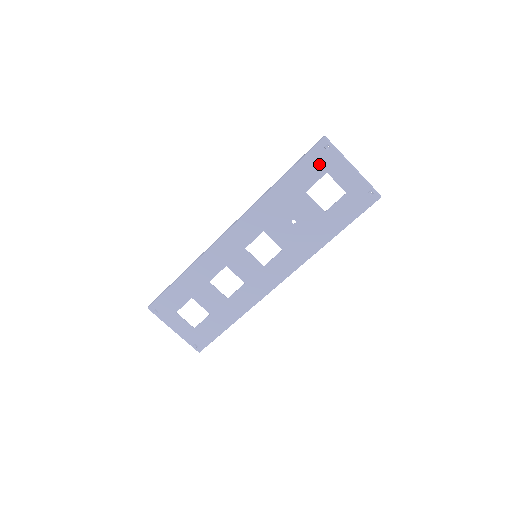
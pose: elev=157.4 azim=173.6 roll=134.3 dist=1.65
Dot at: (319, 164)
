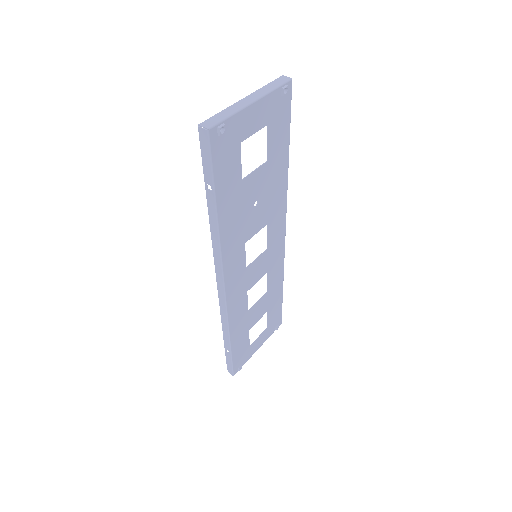
Dot at: (228, 151)
